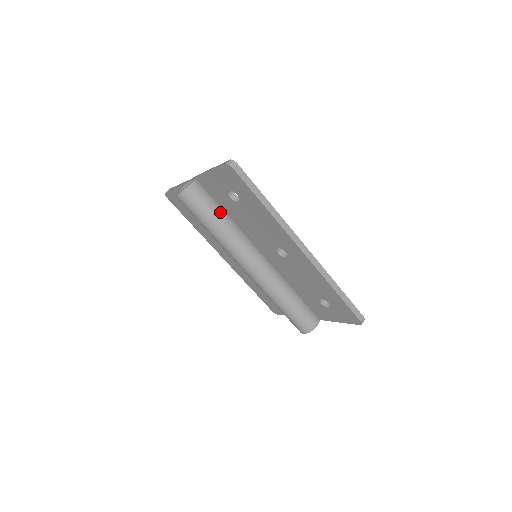
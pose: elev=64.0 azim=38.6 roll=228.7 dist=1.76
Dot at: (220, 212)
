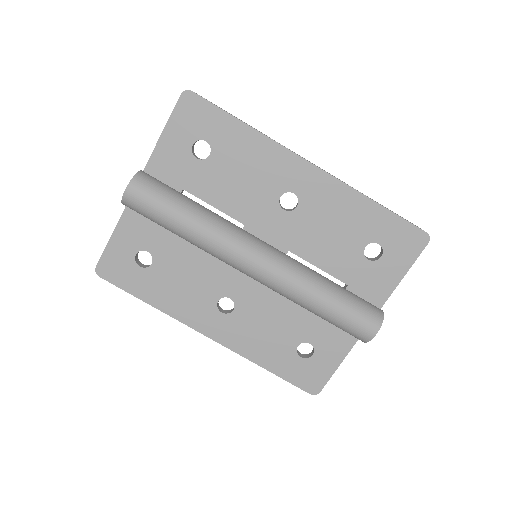
Dot at: (189, 198)
